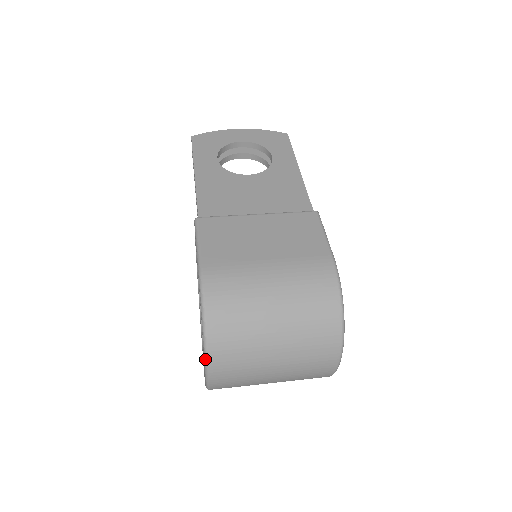
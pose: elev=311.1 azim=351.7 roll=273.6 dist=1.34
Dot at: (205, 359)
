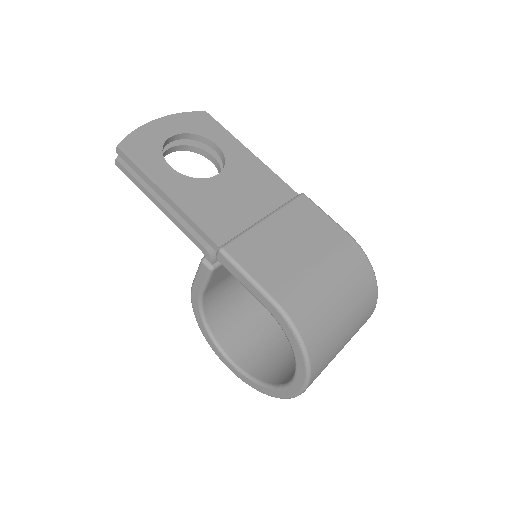
Dot at: (307, 378)
